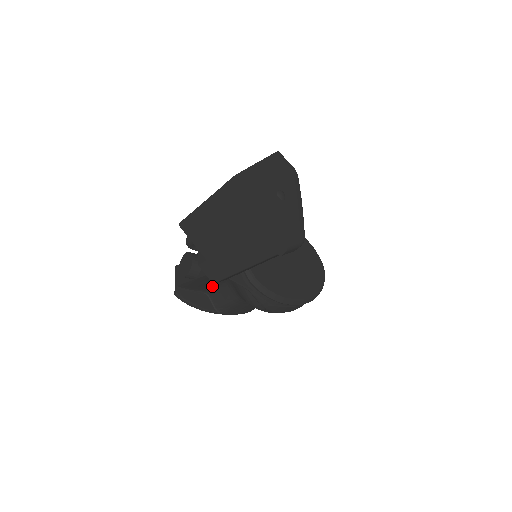
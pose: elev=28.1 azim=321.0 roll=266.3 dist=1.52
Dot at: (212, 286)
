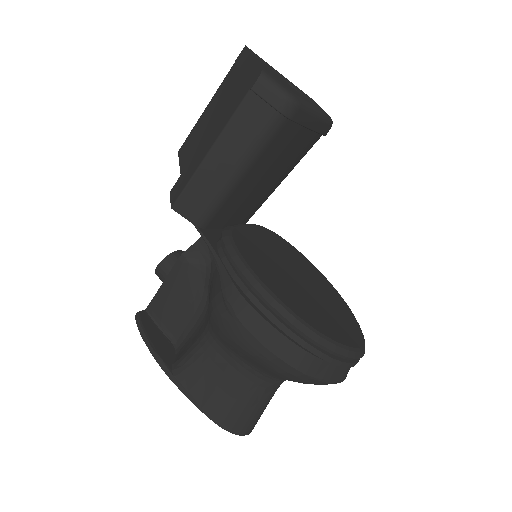
Dot at: (187, 324)
